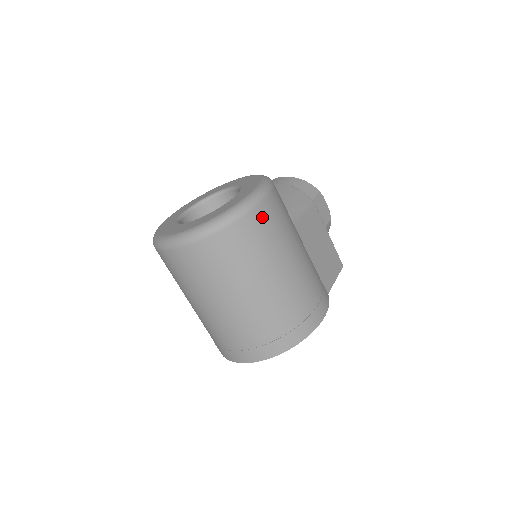
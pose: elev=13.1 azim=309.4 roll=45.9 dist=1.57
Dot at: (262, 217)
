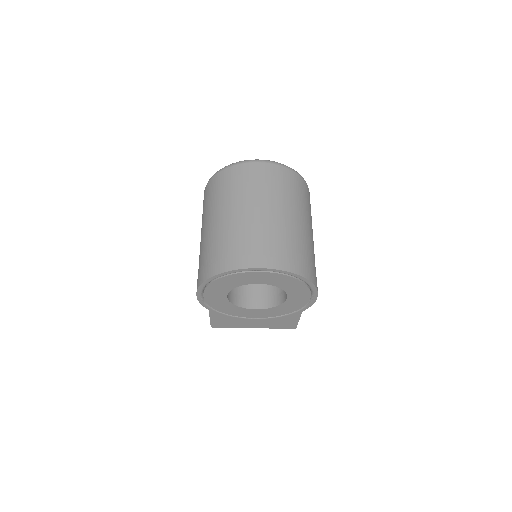
Dot at: occluded
